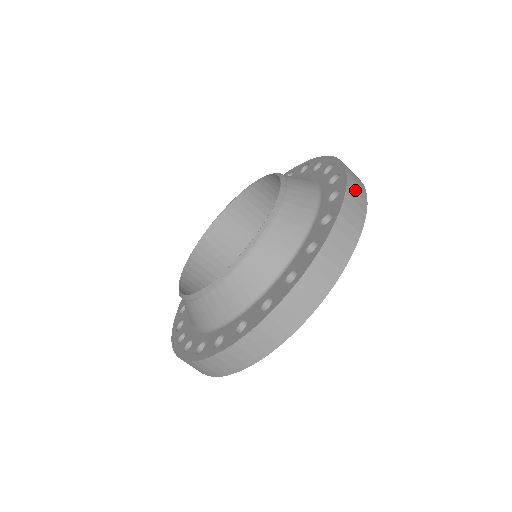
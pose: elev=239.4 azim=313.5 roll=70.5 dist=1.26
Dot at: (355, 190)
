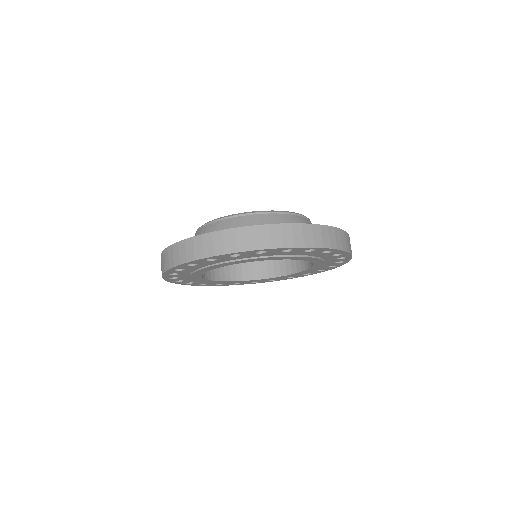
Dot at: (348, 241)
